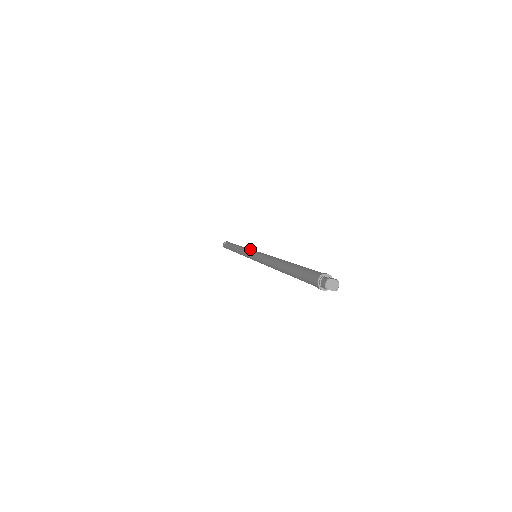
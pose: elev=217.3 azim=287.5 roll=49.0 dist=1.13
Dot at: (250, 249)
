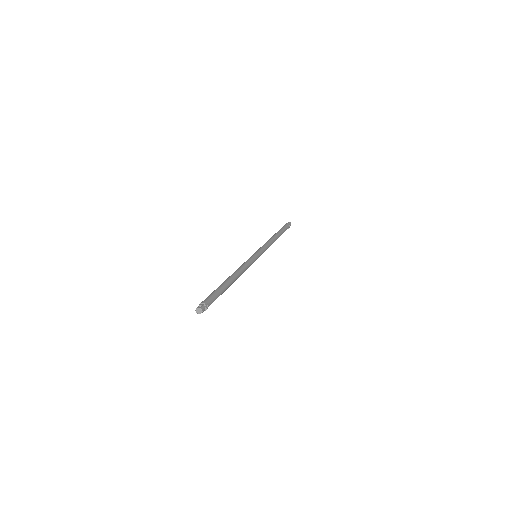
Dot at: (259, 248)
